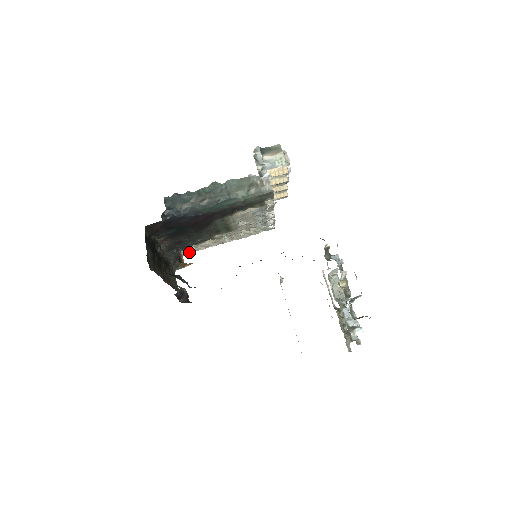
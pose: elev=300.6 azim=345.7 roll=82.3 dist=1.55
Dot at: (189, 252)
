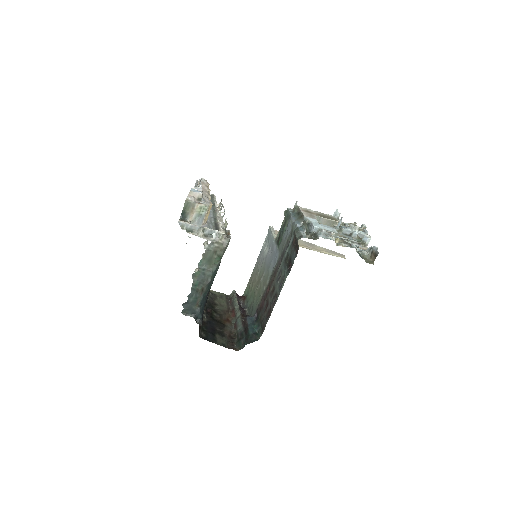
Dot at: occluded
